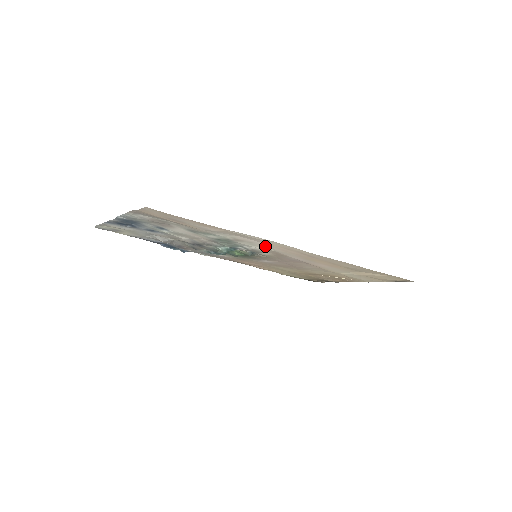
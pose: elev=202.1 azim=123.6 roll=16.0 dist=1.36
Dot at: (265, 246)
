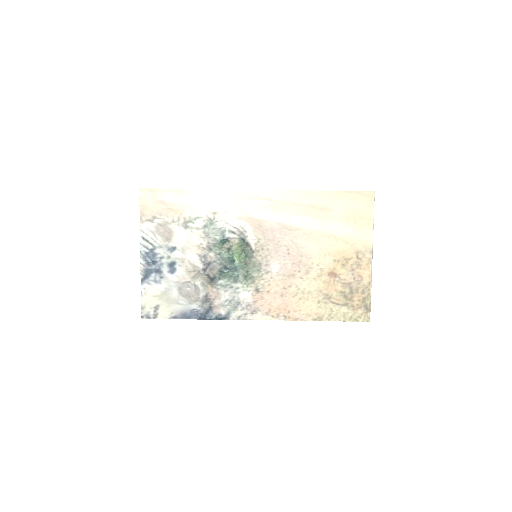
Dot at: (236, 212)
